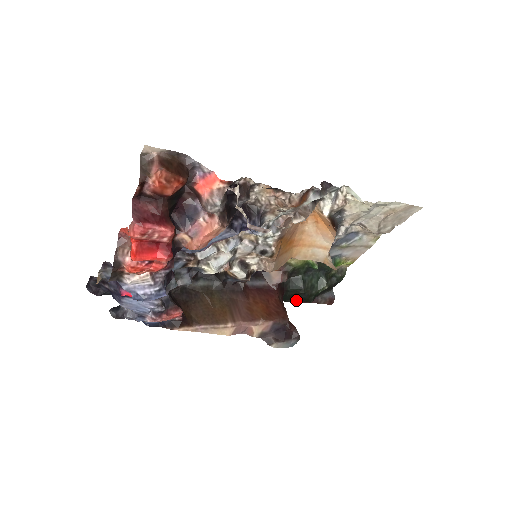
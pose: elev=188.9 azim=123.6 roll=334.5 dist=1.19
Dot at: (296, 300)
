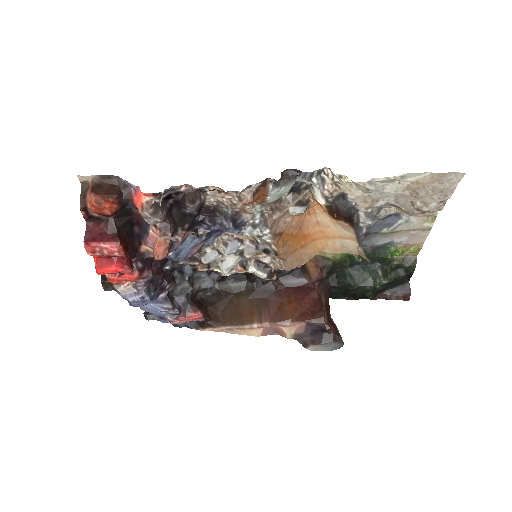
Dot at: (353, 297)
